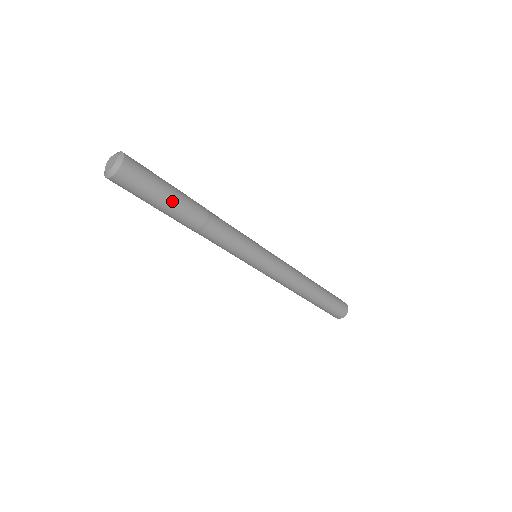
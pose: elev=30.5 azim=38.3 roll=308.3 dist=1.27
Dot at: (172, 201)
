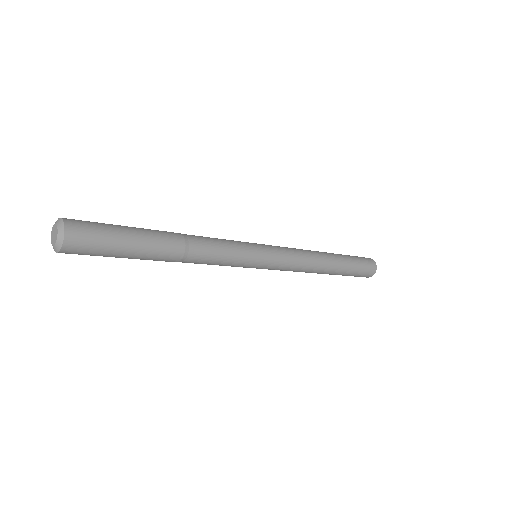
Dot at: (139, 241)
